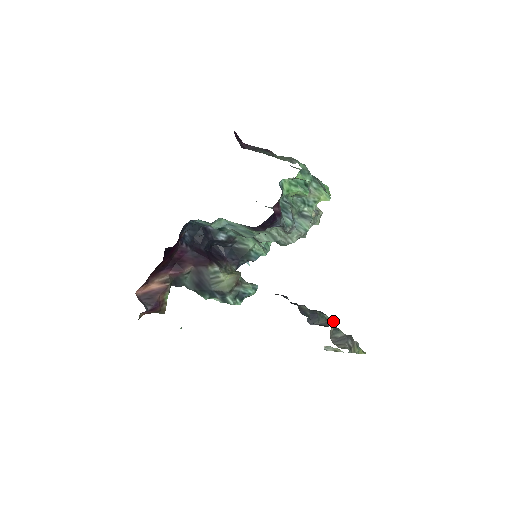
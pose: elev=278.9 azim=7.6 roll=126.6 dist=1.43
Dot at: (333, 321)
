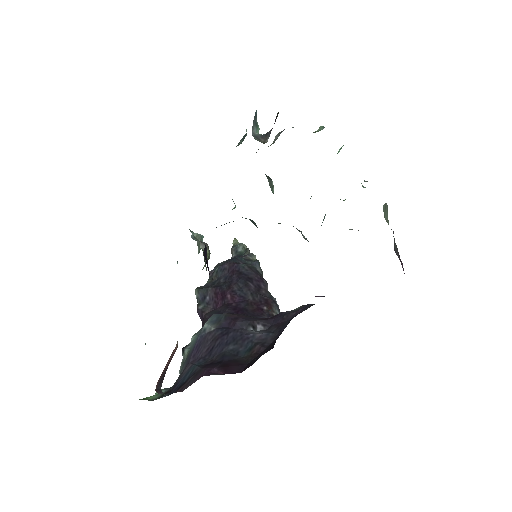
Dot at: occluded
